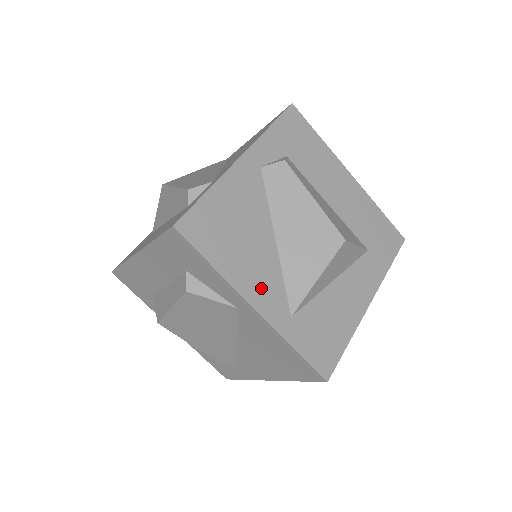
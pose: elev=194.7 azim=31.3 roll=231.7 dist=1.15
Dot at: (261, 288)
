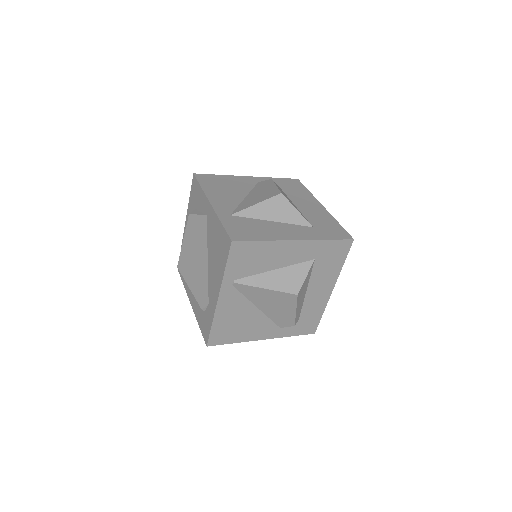
Dot at: (221, 202)
